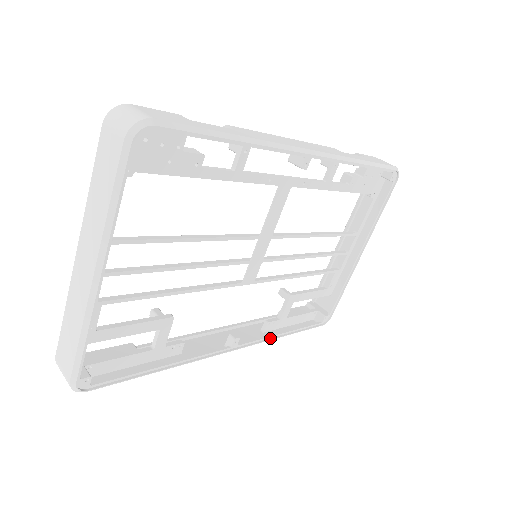
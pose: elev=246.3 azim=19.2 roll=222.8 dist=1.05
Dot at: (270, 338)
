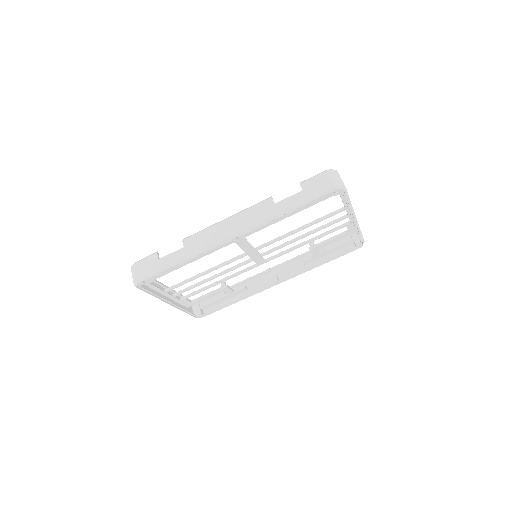
Dot at: (306, 271)
